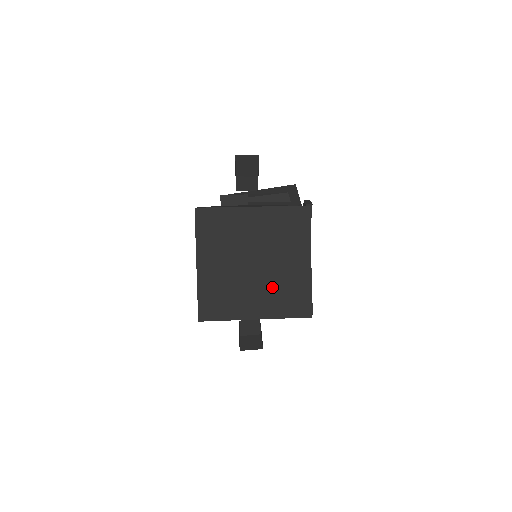
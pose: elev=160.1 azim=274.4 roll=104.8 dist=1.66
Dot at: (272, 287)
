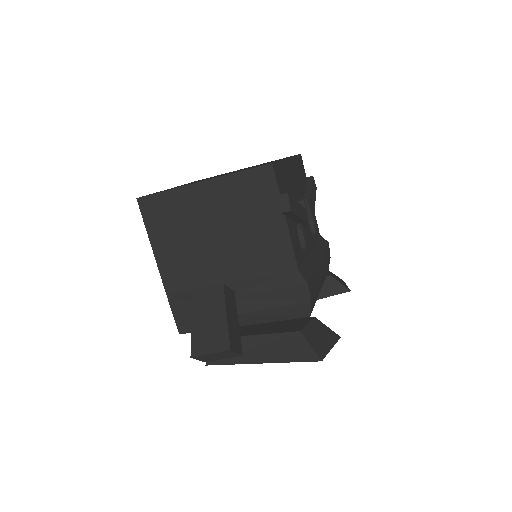
Dot at: occluded
